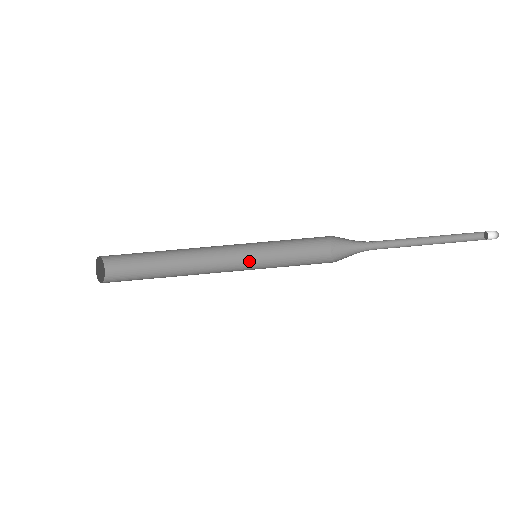
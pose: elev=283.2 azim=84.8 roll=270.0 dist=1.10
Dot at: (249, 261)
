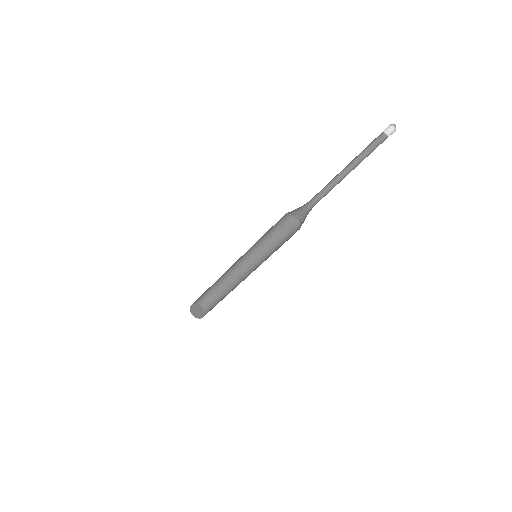
Dot at: (256, 254)
